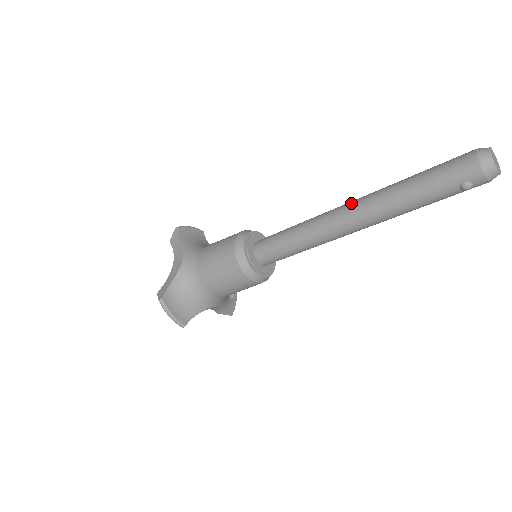
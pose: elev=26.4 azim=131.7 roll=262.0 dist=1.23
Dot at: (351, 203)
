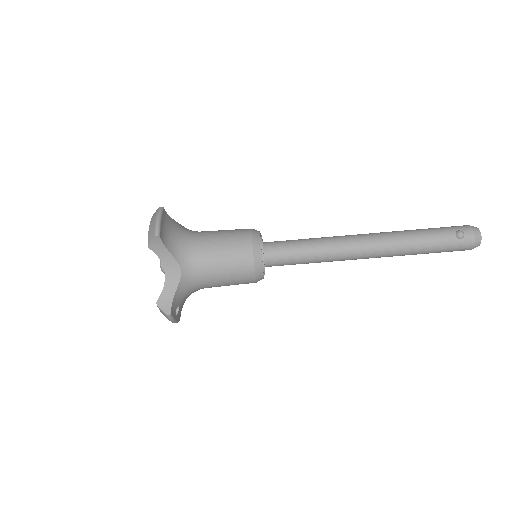
Dot at: occluded
